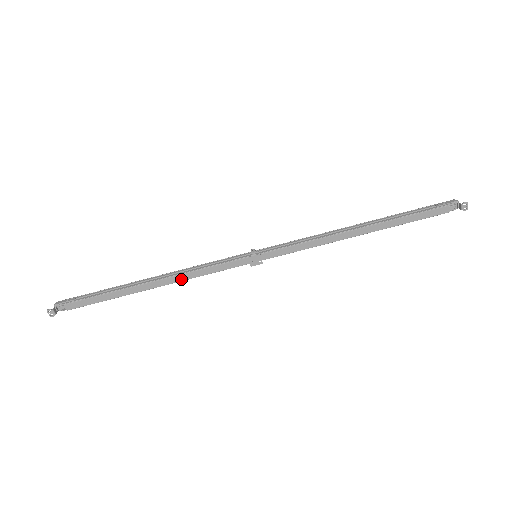
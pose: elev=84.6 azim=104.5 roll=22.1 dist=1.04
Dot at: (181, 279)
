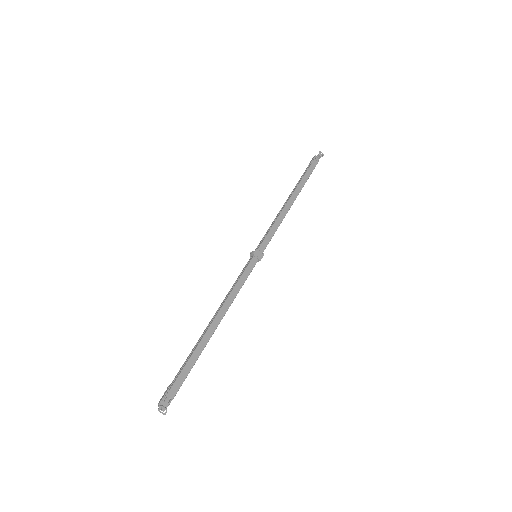
Dot at: (229, 304)
